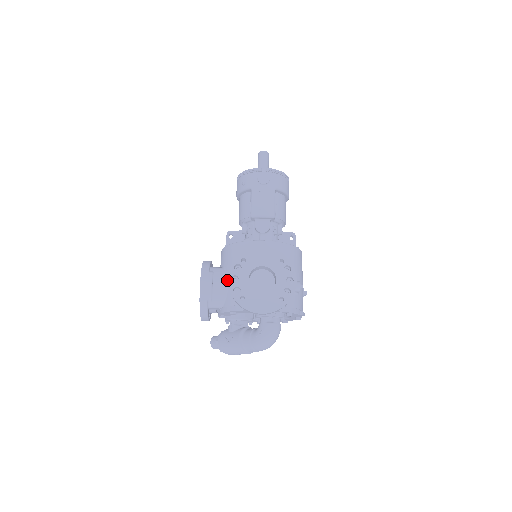
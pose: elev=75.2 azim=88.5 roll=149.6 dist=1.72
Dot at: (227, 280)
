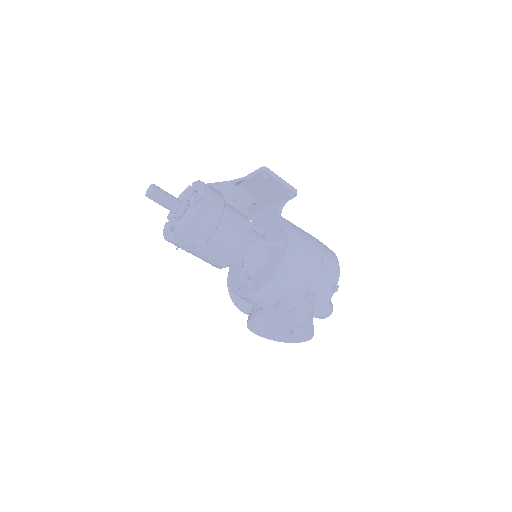
Dot at: occluded
